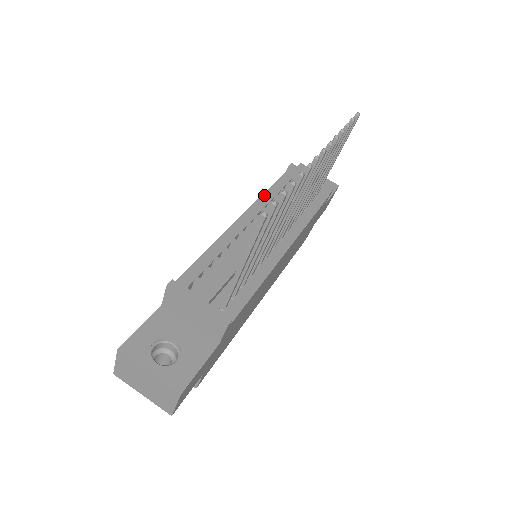
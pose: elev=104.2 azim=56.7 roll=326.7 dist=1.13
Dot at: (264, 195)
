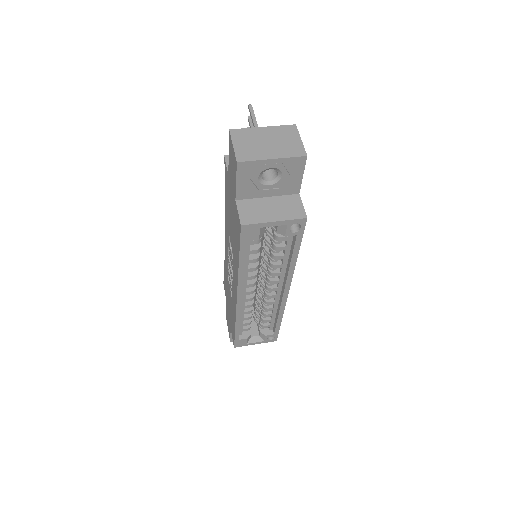
Dot at: occluded
